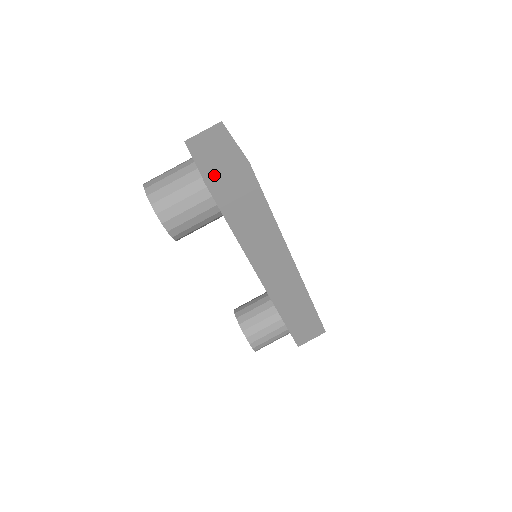
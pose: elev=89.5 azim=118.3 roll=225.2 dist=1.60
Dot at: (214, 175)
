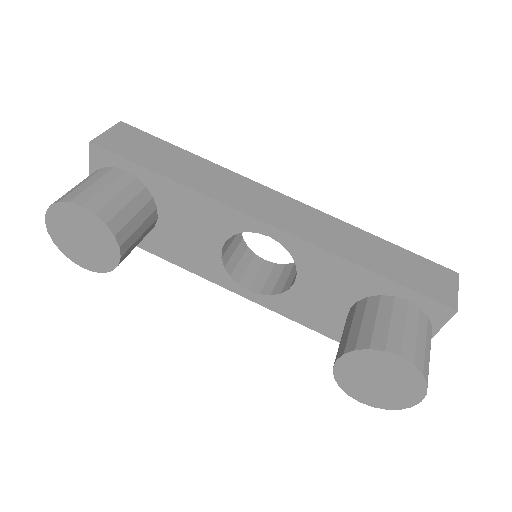
Dot at: occluded
